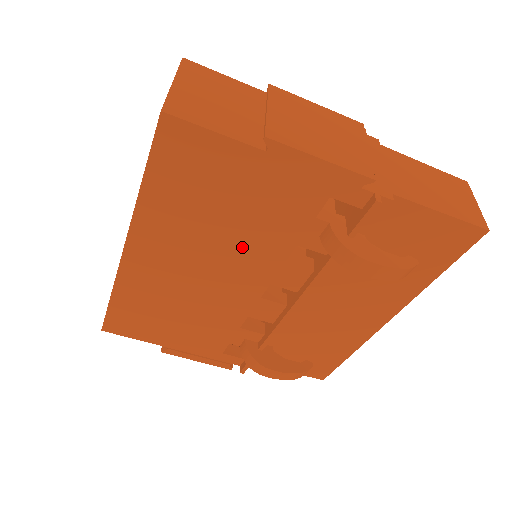
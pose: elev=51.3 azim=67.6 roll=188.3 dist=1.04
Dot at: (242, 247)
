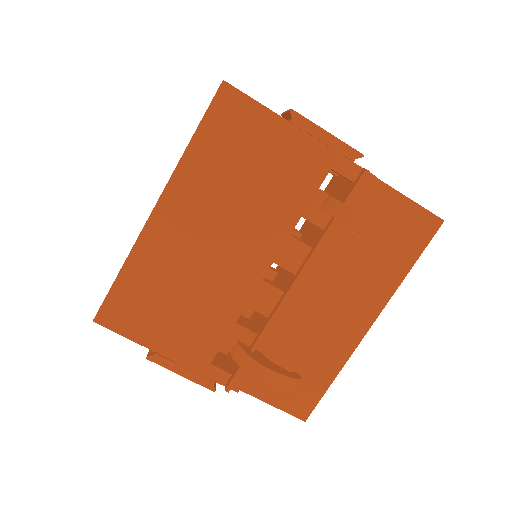
Dot at: (256, 215)
